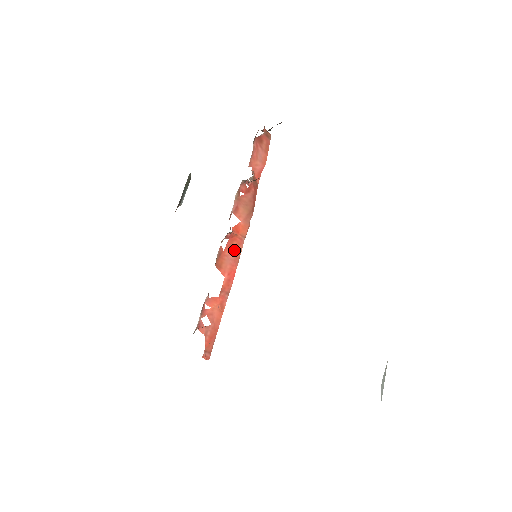
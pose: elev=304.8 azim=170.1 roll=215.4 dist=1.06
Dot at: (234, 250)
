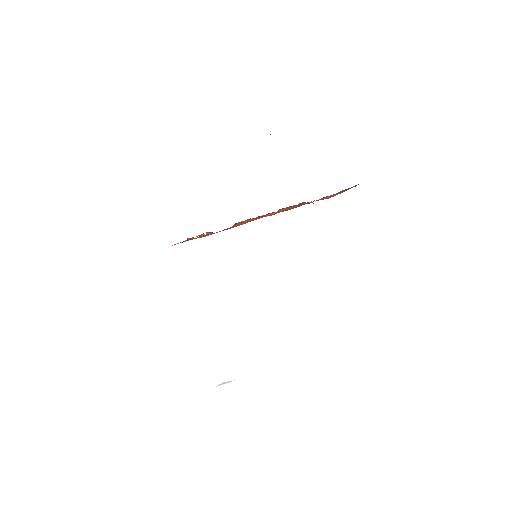
Dot at: (254, 219)
